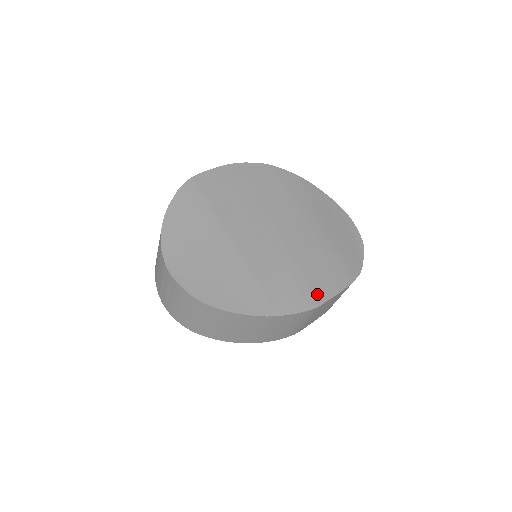
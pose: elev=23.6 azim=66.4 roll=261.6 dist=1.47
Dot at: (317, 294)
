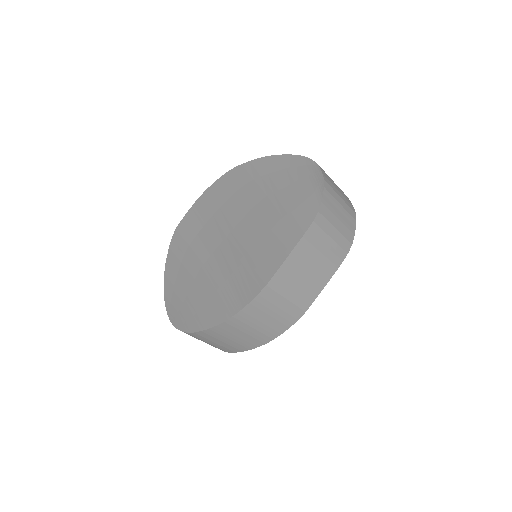
Dot at: (266, 272)
